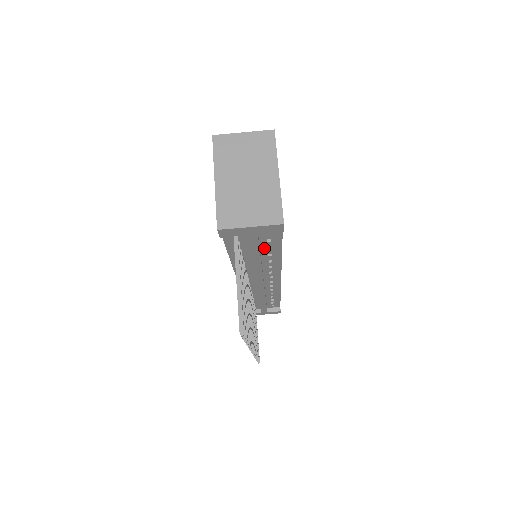
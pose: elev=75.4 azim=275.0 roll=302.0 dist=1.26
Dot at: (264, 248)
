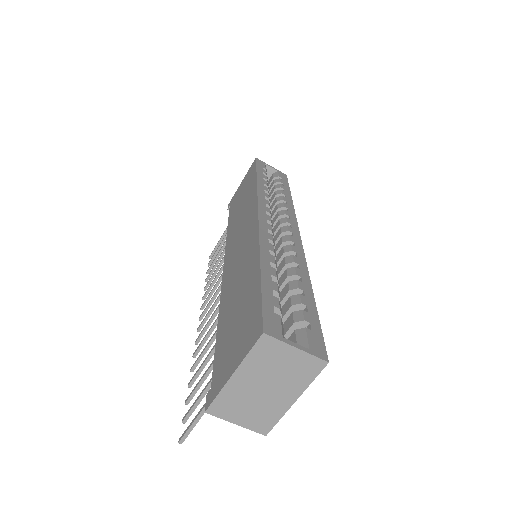
Dot at: occluded
